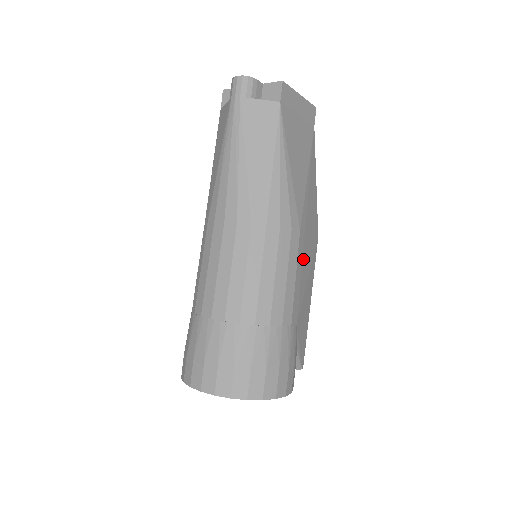
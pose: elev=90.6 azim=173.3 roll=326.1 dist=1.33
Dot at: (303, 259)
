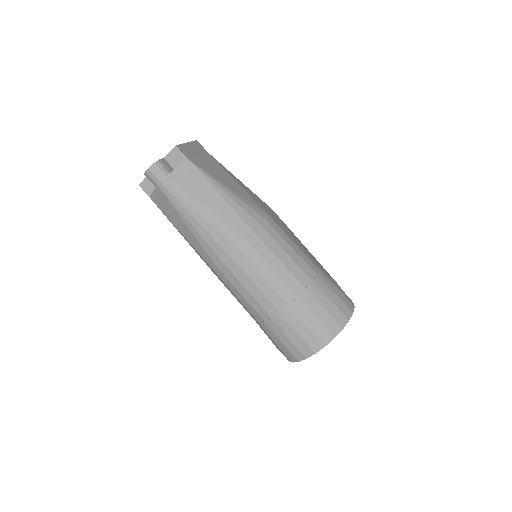
Dot at: (284, 229)
